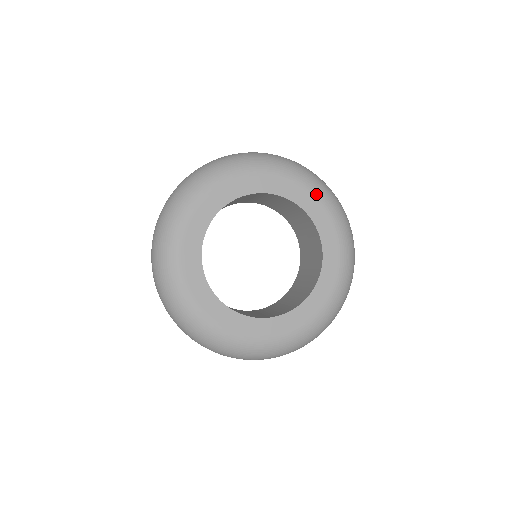
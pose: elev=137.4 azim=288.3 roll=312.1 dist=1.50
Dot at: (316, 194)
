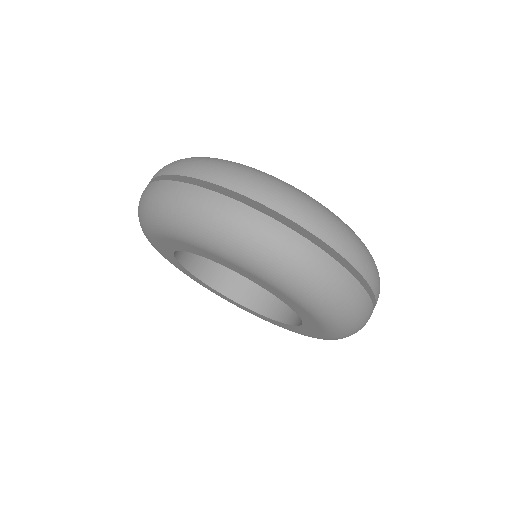
Dot at: (311, 313)
